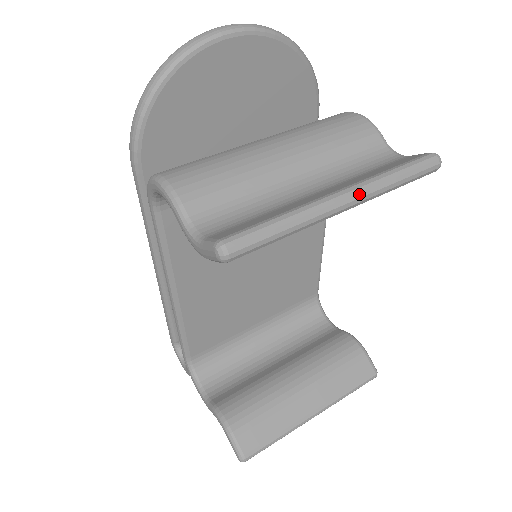
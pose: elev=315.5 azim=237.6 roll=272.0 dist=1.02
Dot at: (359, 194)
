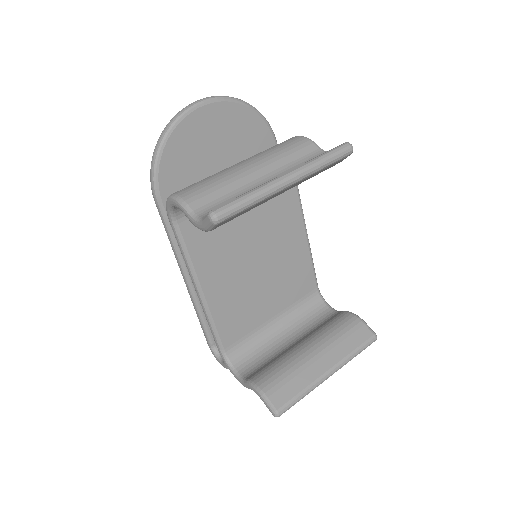
Dot at: (297, 173)
